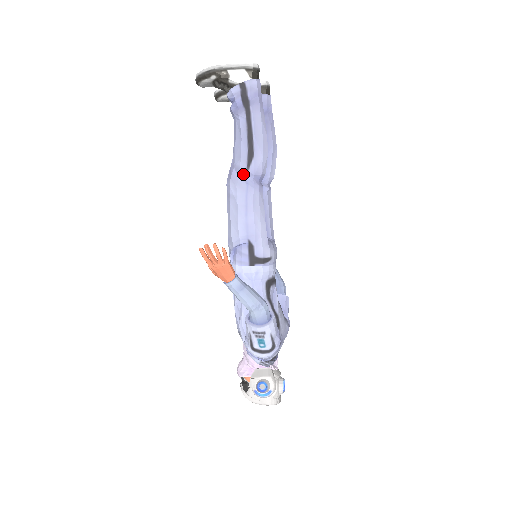
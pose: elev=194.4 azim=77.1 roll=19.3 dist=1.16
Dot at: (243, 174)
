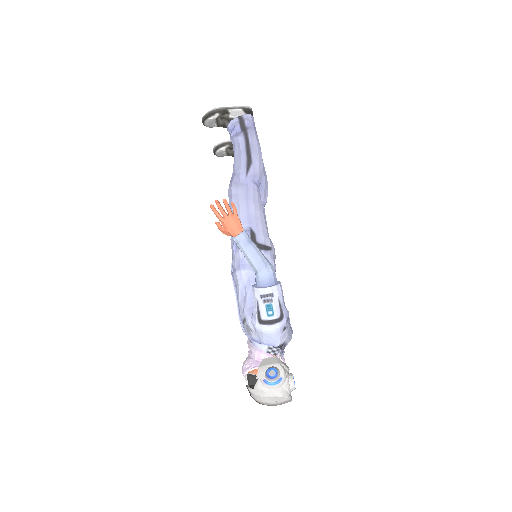
Dot at: (243, 177)
